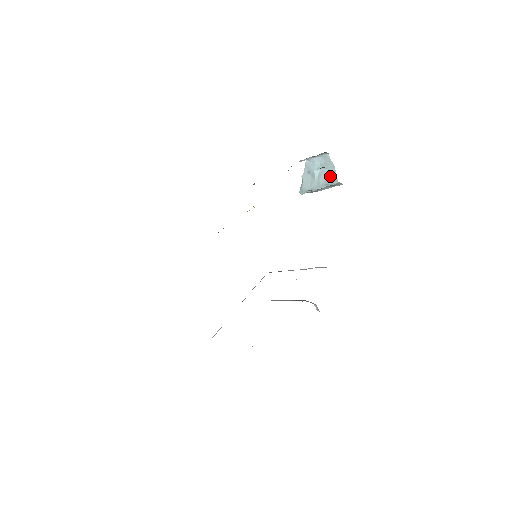
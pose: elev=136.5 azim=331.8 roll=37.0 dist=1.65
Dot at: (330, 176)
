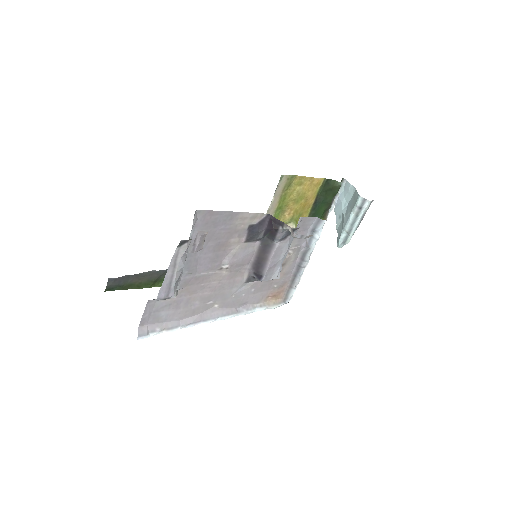
Dot at: (354, 200)
